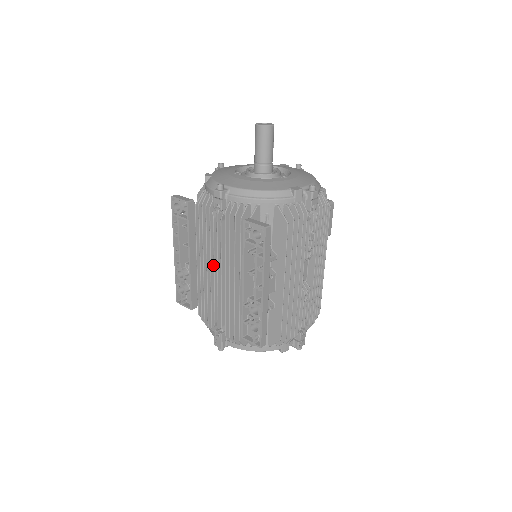
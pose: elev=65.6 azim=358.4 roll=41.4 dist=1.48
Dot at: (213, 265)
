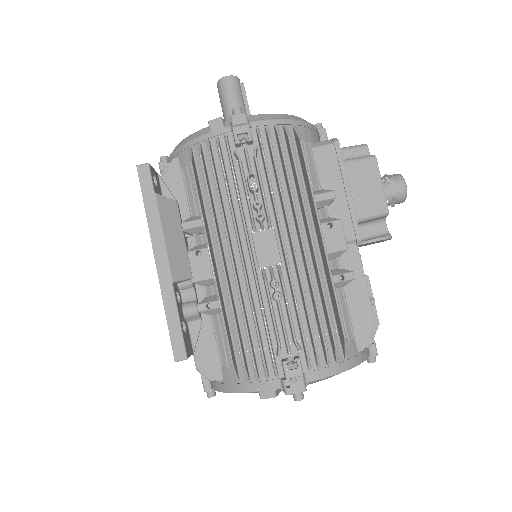
Dot at: occluded
